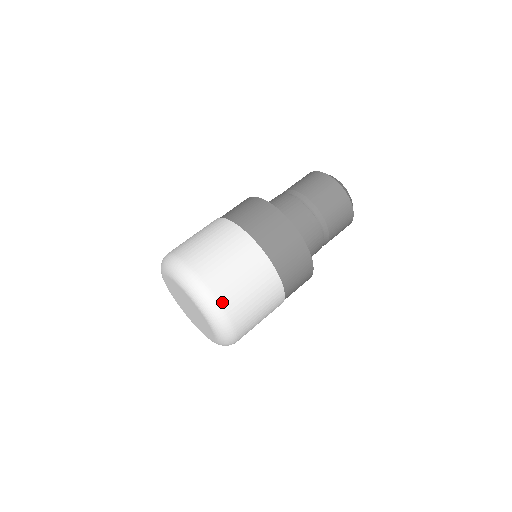
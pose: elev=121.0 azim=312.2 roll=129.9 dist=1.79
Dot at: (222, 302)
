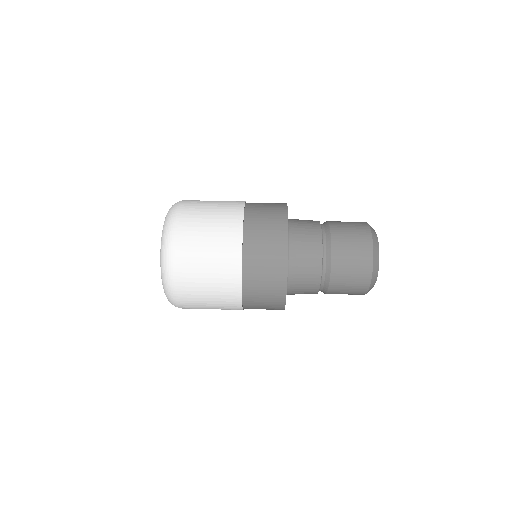
Dot at: (180, 302)
